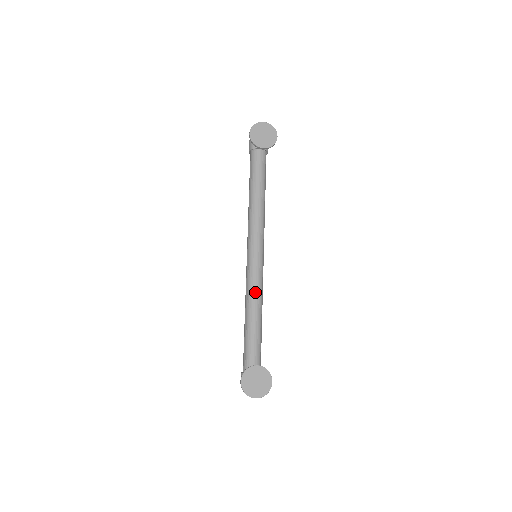
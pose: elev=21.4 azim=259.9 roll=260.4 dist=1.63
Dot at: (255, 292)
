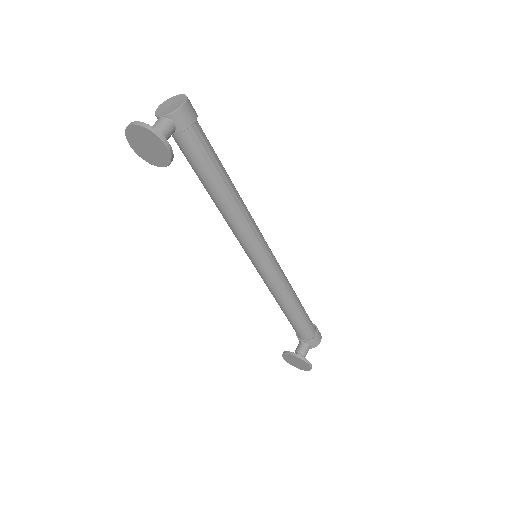
Dot at: (271, 290)
